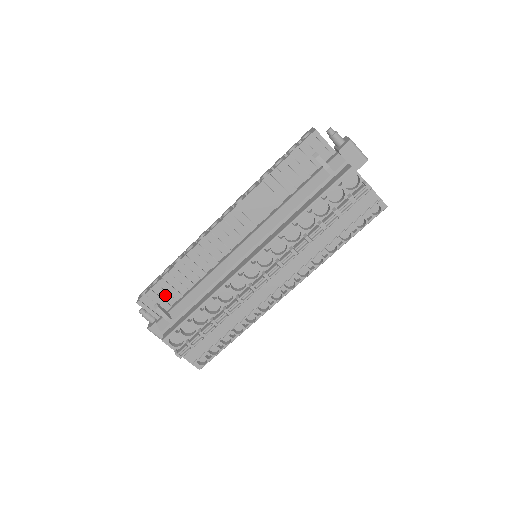
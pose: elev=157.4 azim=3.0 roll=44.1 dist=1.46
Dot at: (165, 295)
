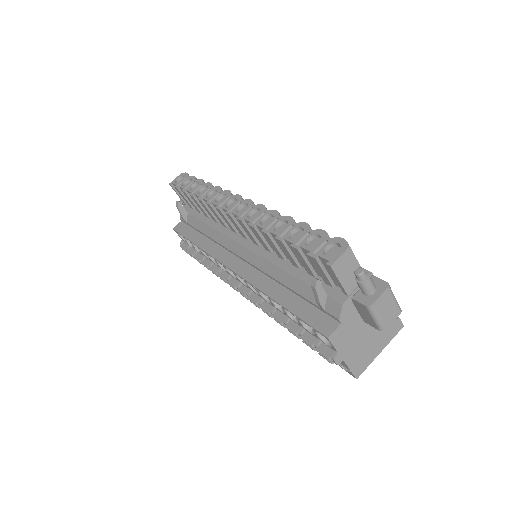
Dot at: occluded
